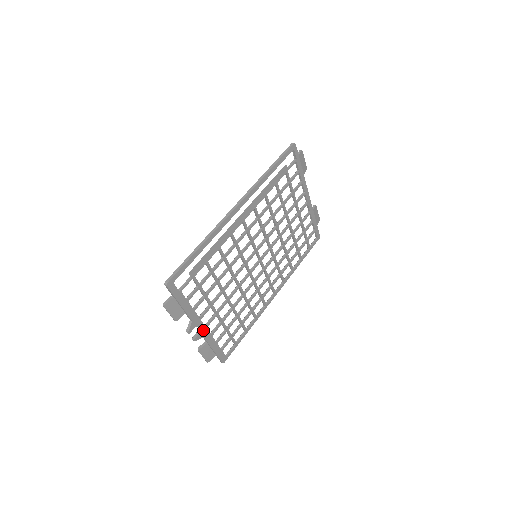
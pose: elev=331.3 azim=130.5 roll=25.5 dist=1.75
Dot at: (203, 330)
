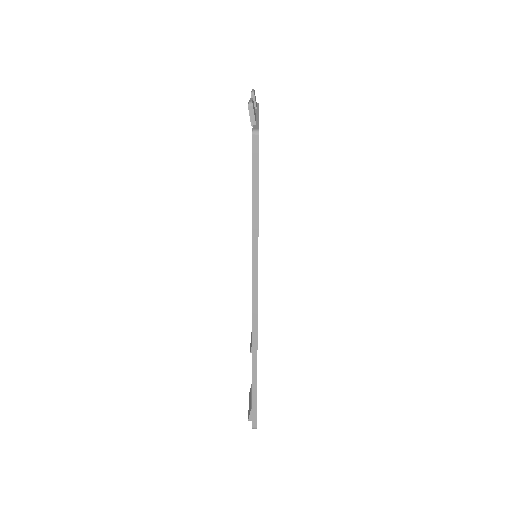
Dot at: occluded
